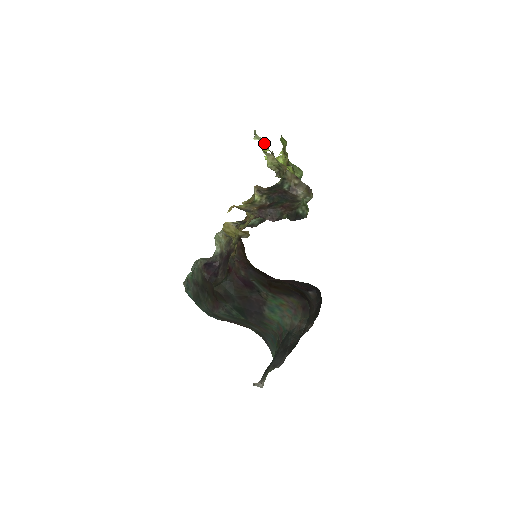
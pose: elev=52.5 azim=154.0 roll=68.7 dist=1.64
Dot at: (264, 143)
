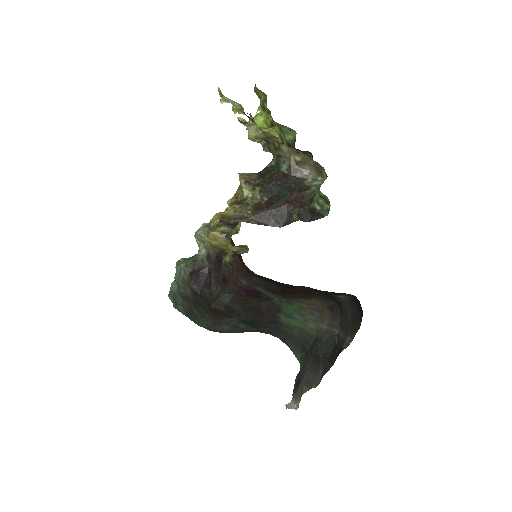
Dot at: (237, 106)
